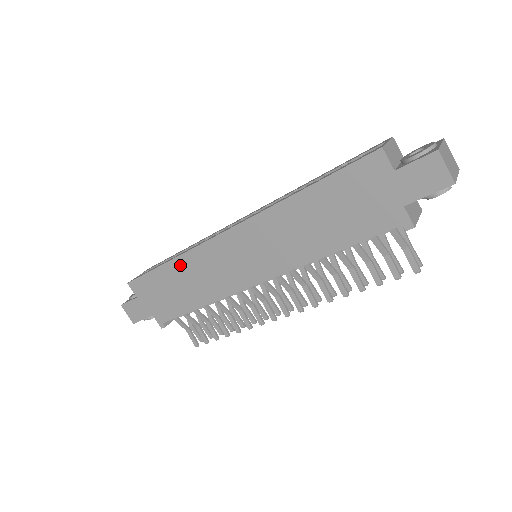
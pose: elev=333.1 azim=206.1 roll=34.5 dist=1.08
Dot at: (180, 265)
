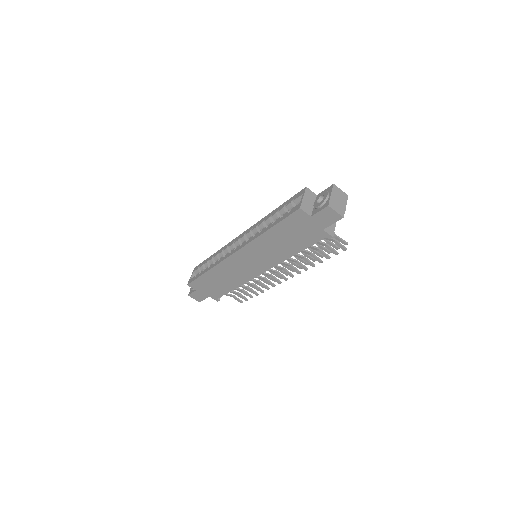
Dot at: (215, 272)
